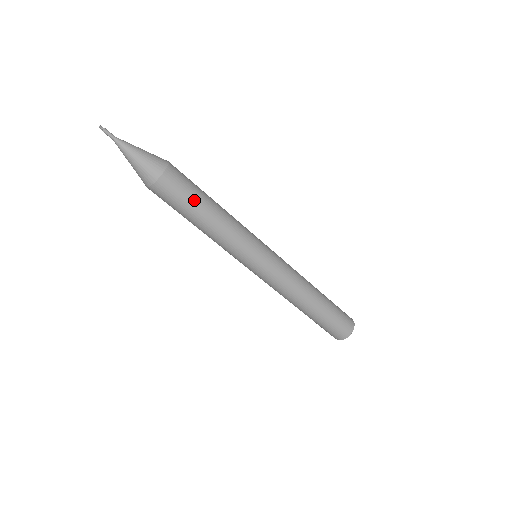
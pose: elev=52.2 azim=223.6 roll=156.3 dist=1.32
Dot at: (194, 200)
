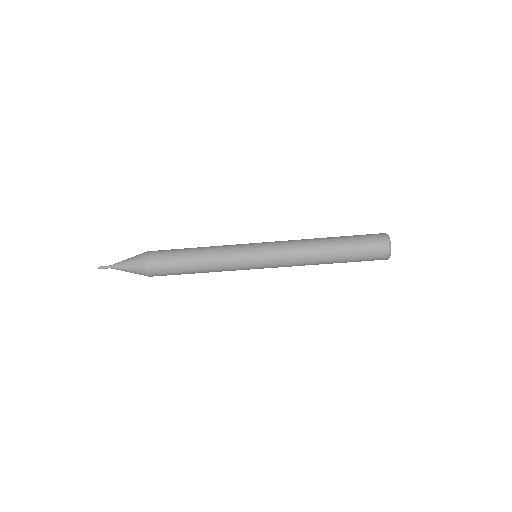
Dot at: (176, 267)
